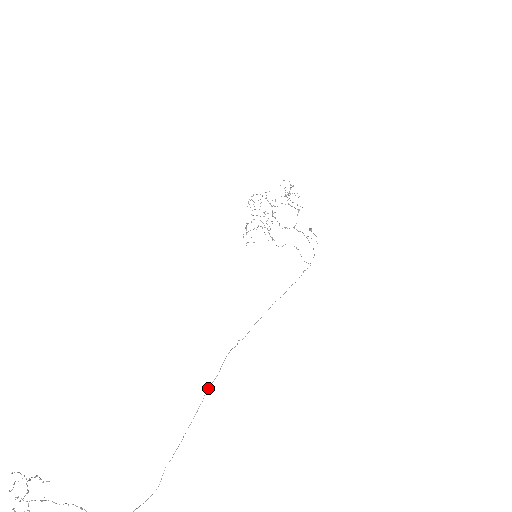
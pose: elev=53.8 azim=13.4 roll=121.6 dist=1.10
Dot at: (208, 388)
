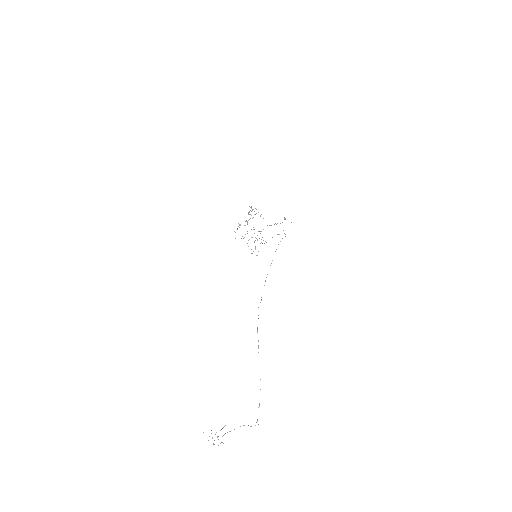
Dot at: (257, 328)
